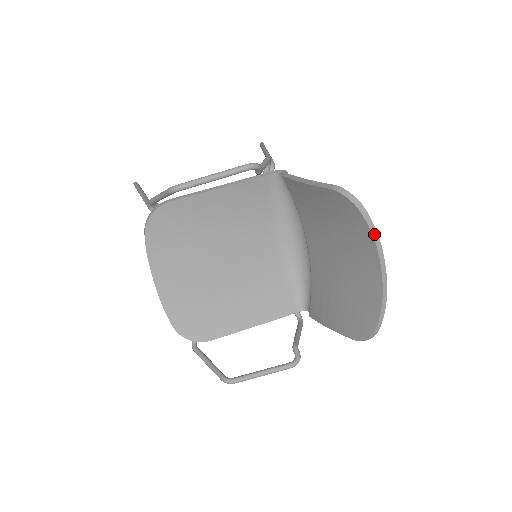
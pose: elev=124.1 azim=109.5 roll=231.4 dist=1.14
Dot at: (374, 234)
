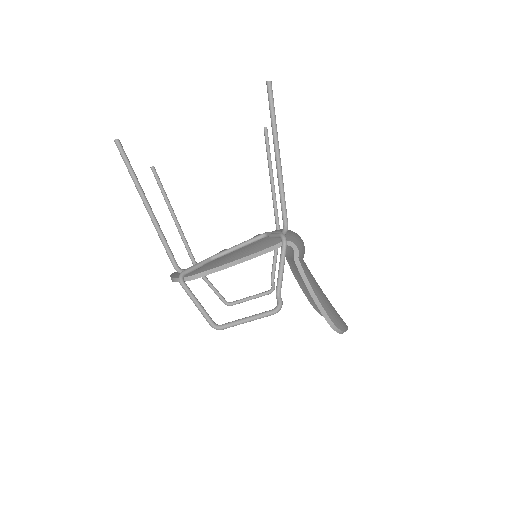
Dot at: occluded
